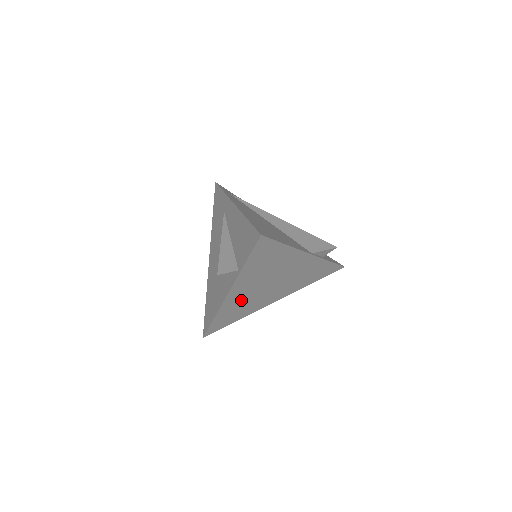
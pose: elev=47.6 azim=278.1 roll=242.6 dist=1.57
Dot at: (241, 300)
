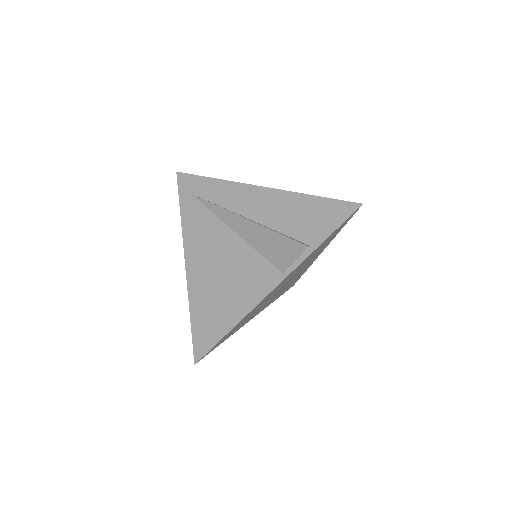
Dot at: (276, 296)
